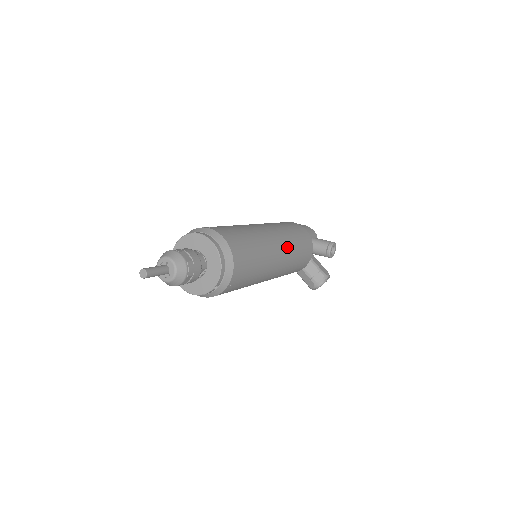
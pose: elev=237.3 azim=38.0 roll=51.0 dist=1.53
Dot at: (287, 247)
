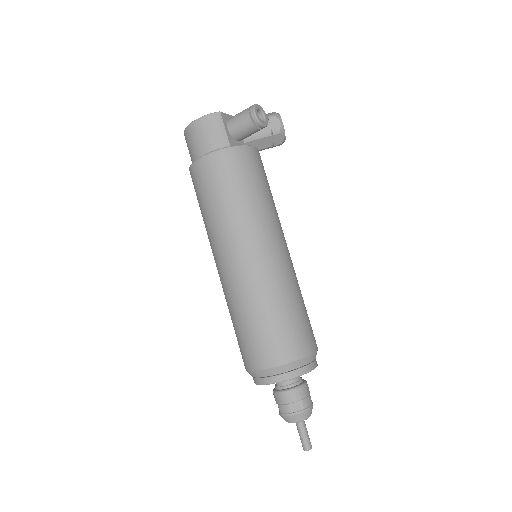
Dot at: (266, 227)
